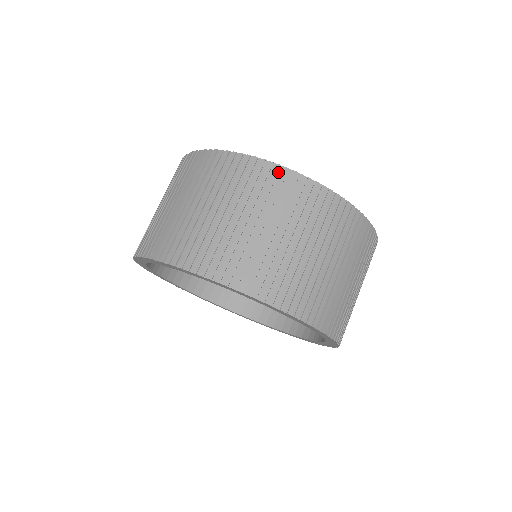
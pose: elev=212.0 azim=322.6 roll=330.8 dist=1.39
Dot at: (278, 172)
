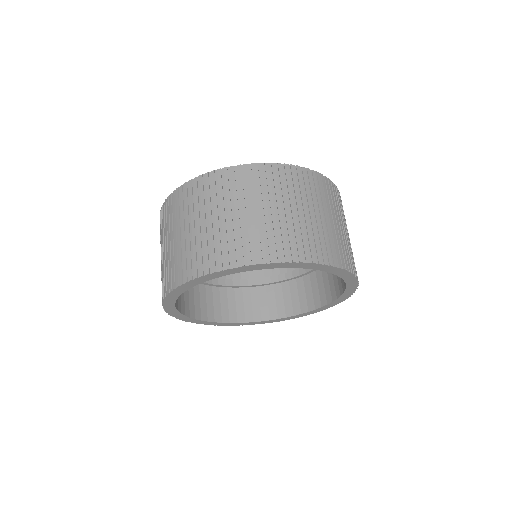
Dot at: (172, 199)
